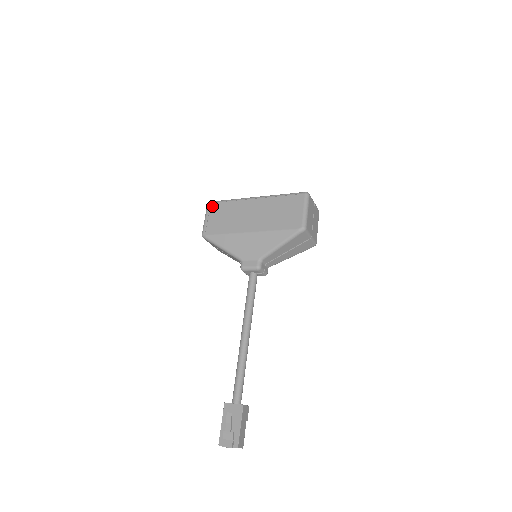
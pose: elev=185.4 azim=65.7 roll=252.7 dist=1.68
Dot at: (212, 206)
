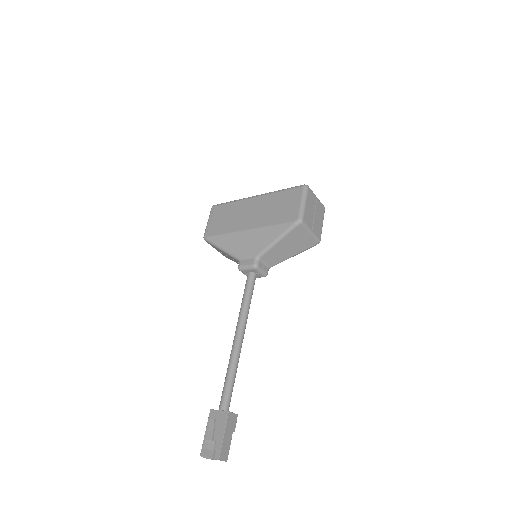
Dot at: (215, 209)
